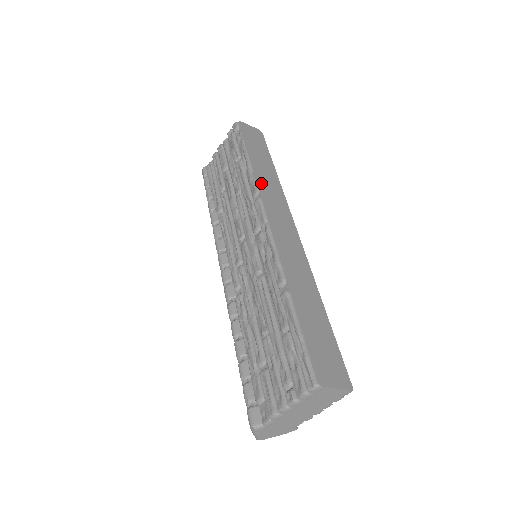
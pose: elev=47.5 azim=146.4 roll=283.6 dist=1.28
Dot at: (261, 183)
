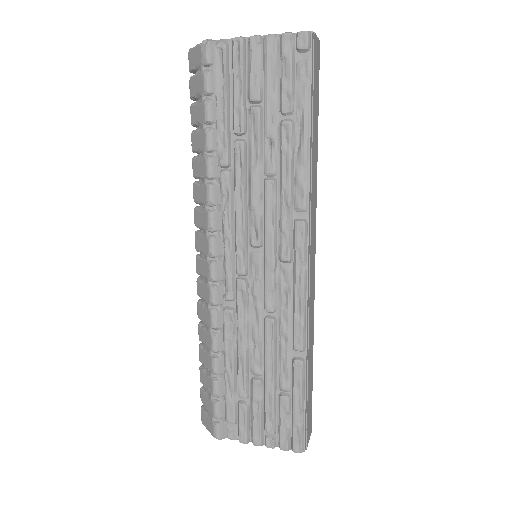
Dot at: (311, 191)
